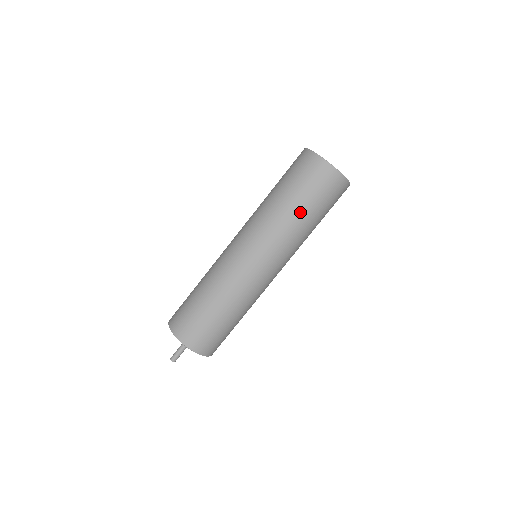
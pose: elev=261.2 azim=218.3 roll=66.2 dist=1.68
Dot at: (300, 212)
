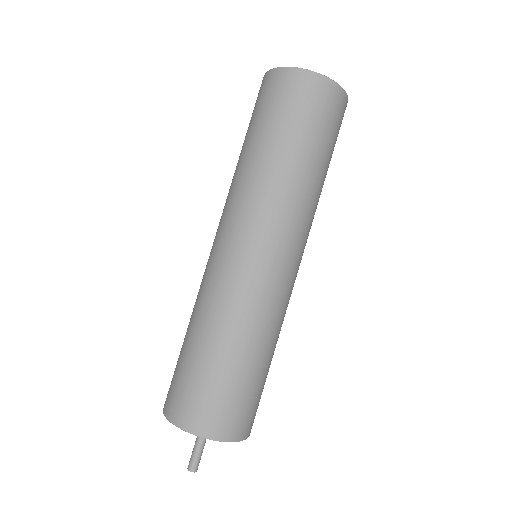
Dot at: (322, 171)
